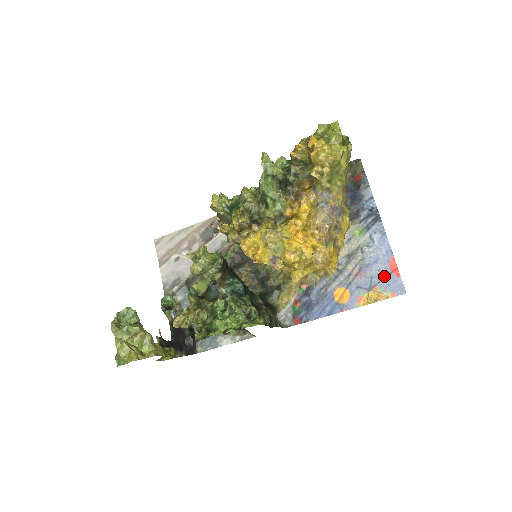
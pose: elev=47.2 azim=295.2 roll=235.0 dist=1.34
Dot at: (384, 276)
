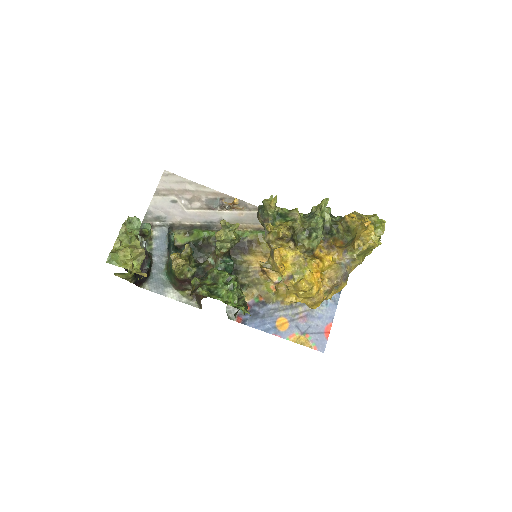
Dot at: (318, 331)
